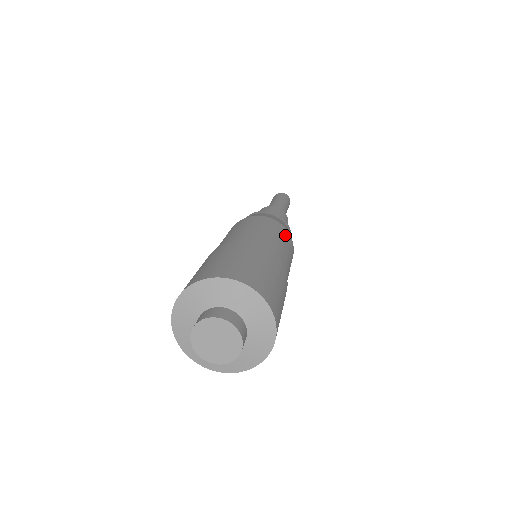
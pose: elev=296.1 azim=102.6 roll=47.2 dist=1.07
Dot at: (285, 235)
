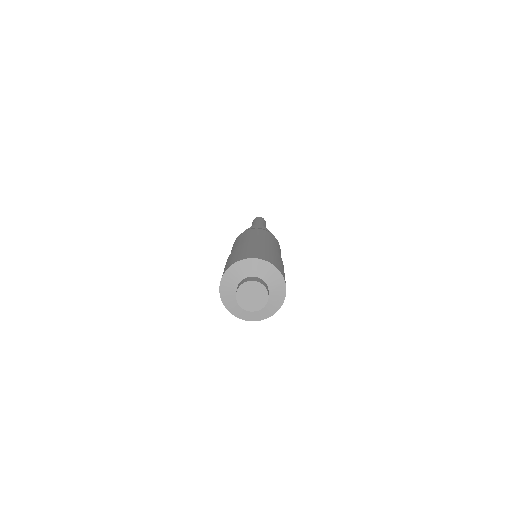
Dot at: (267, 234)
